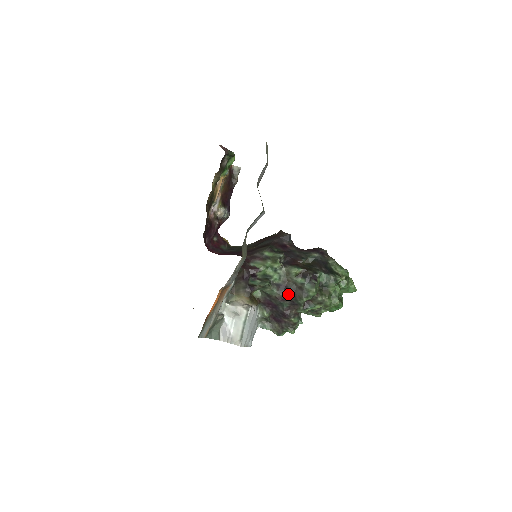
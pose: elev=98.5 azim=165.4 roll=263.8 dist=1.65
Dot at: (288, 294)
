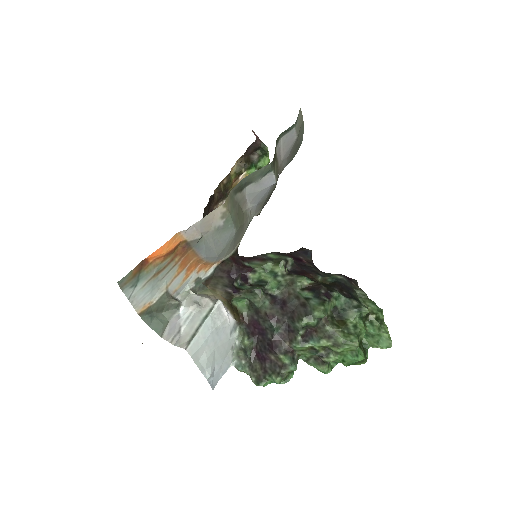
Dot at: (284, 312)
